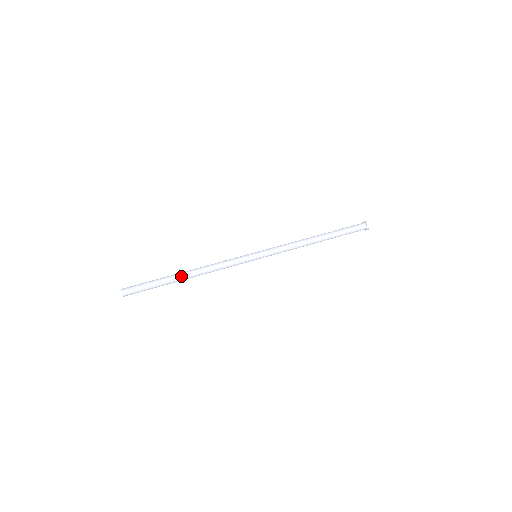
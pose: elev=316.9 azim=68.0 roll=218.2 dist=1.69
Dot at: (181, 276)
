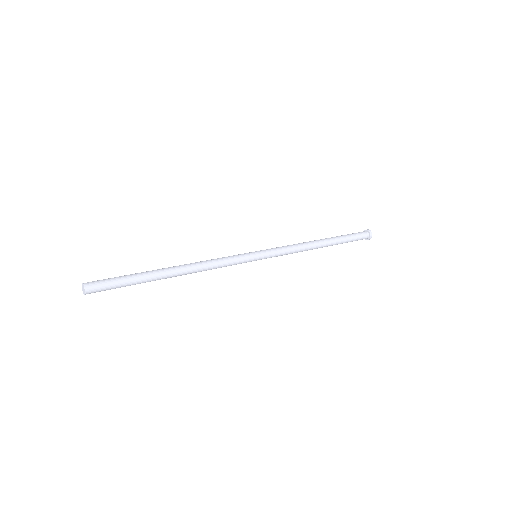
Dot at: (167, 275)
